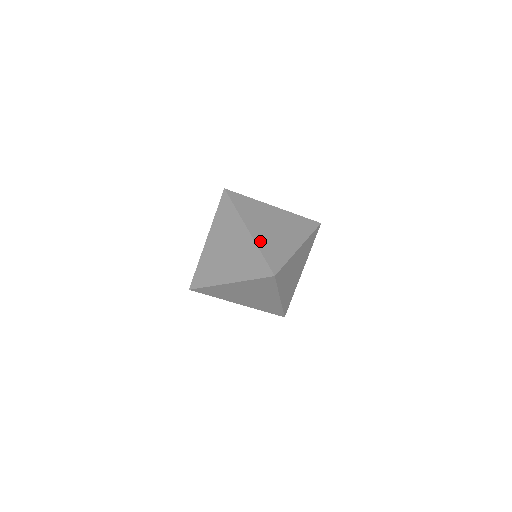
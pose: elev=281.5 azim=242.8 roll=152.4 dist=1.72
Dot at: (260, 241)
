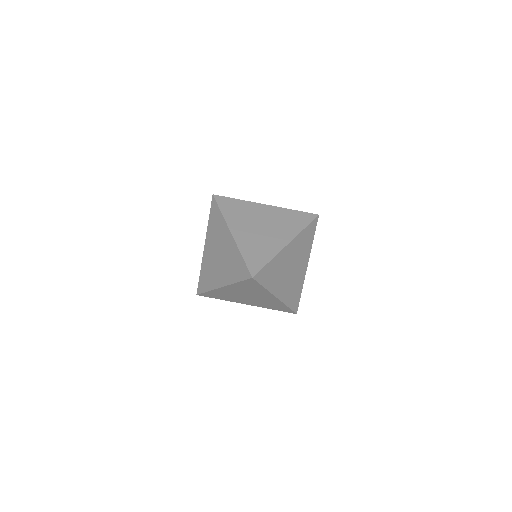
Dot at: (285, 298)
